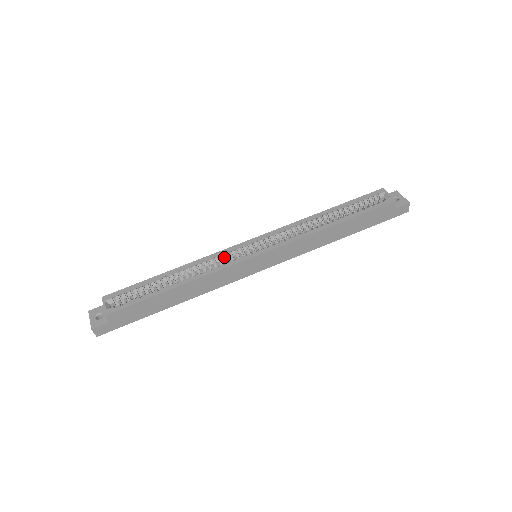
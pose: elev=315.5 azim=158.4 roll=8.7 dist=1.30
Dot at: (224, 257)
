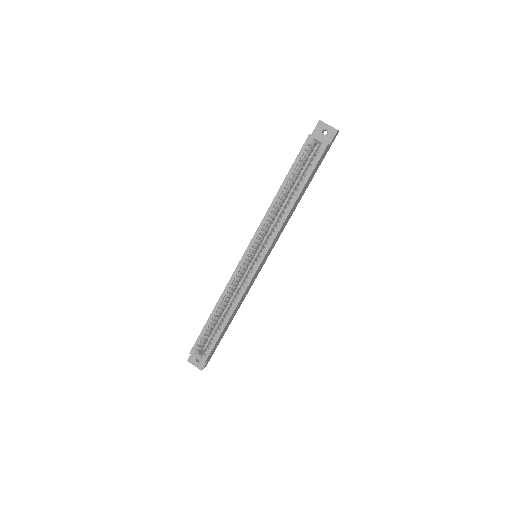
Dot at: (238, 277)
